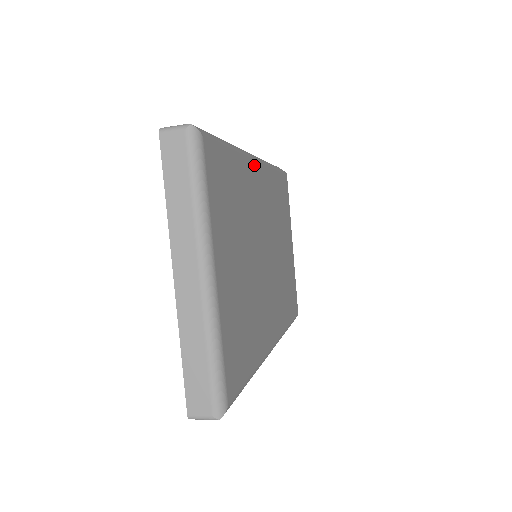
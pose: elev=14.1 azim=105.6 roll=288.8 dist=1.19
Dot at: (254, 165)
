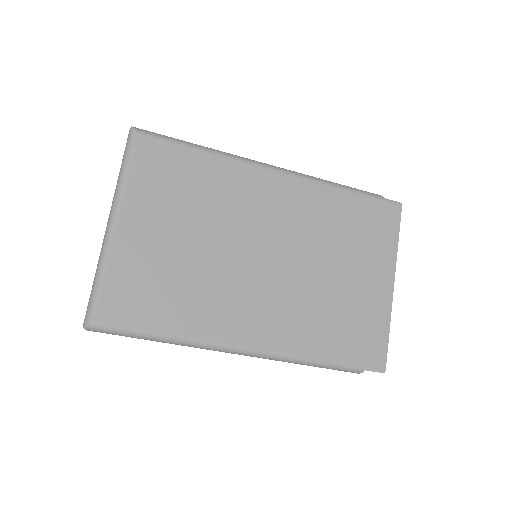
Dot at: (263, 172)
